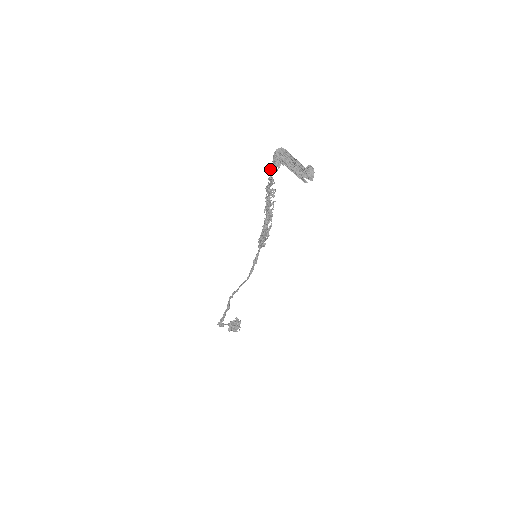
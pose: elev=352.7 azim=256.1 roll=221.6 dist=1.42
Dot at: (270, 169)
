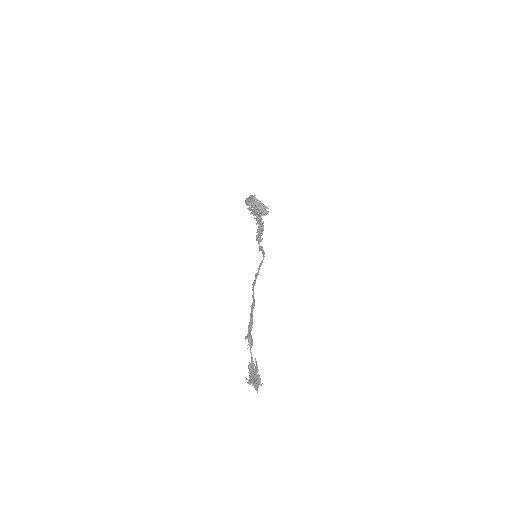
Dot at: (249, 200)
